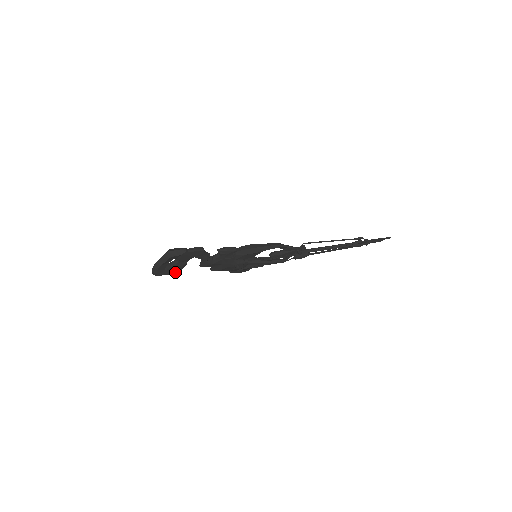
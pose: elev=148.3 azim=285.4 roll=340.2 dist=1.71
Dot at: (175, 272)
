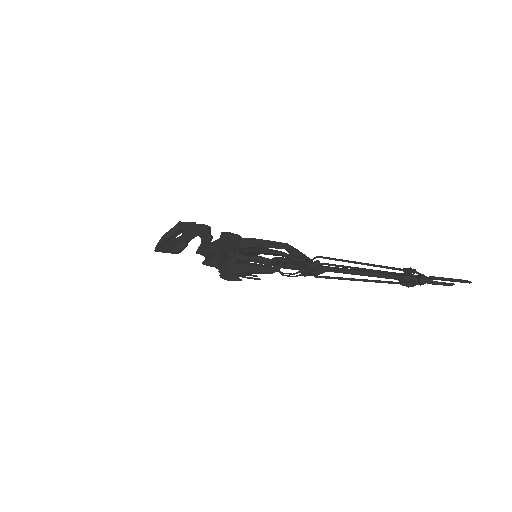
Dot at: (172, 247)
